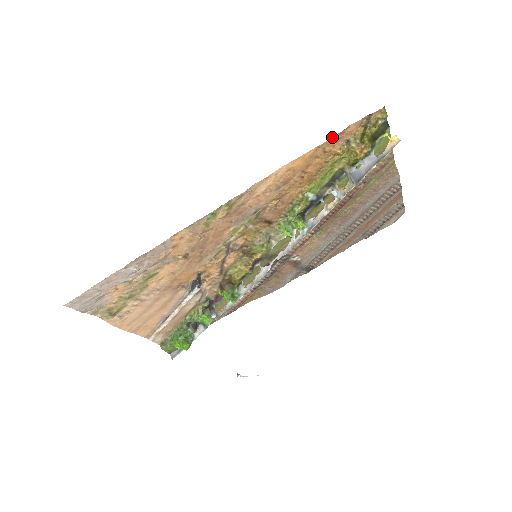
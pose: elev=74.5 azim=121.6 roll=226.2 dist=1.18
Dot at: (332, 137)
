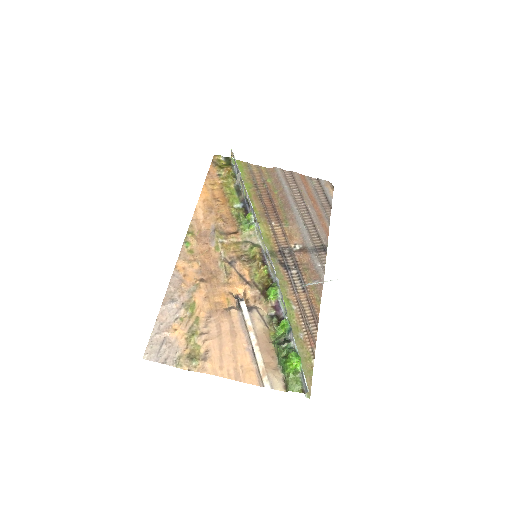
Dot at: (206, 178)
